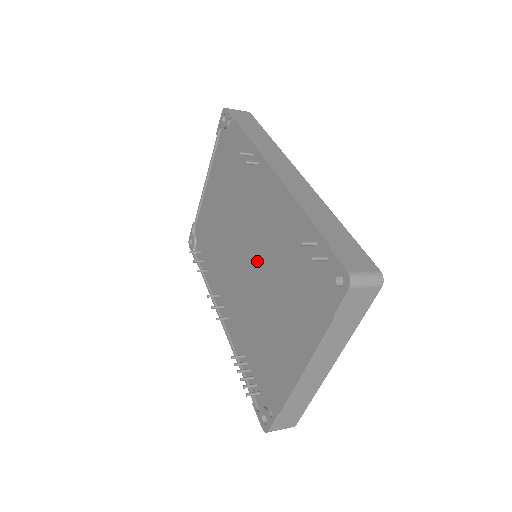
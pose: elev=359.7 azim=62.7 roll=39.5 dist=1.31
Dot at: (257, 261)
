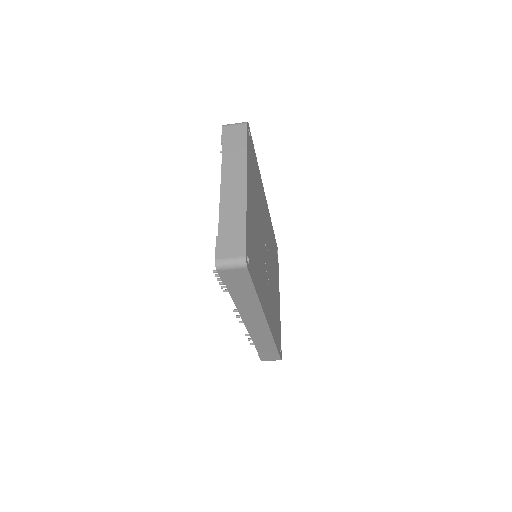
Dot at: occluded
